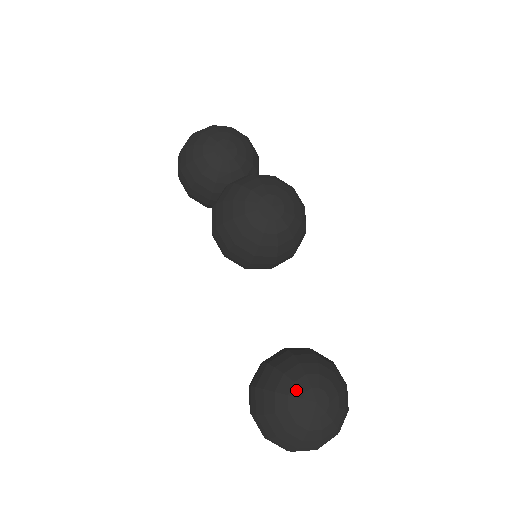
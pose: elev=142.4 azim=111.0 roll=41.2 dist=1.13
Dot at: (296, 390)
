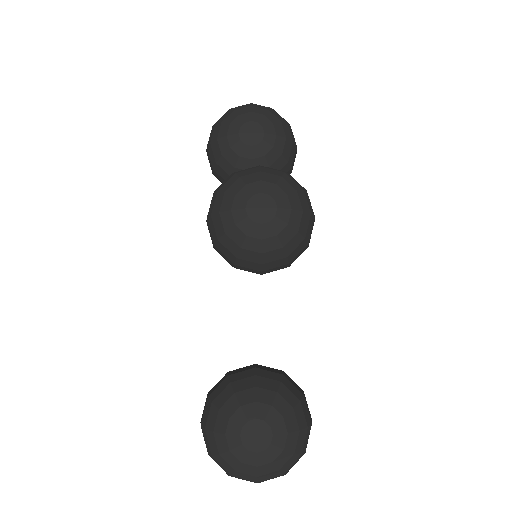
Dot at: (239, 415)
